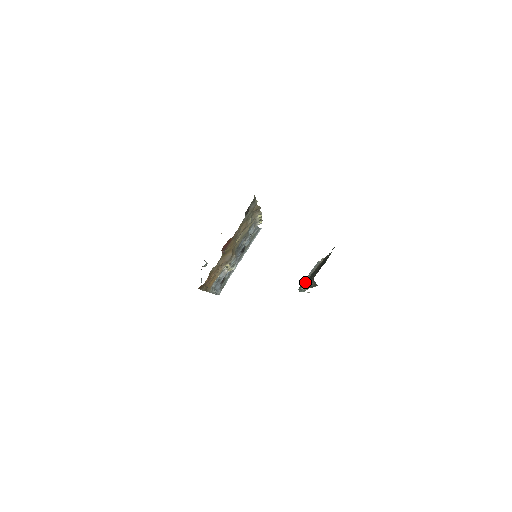
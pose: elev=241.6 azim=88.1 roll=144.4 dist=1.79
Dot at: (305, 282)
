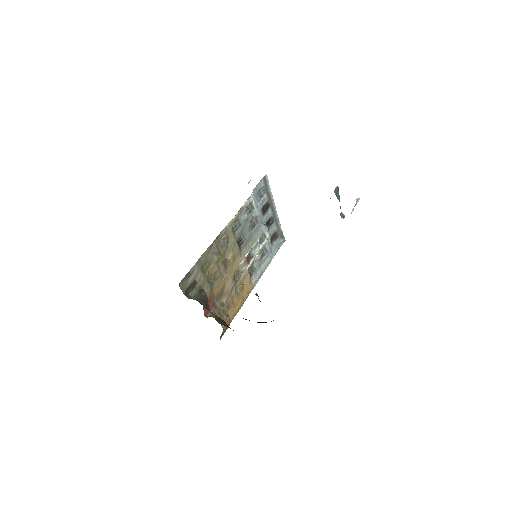
Dot at: occluded
